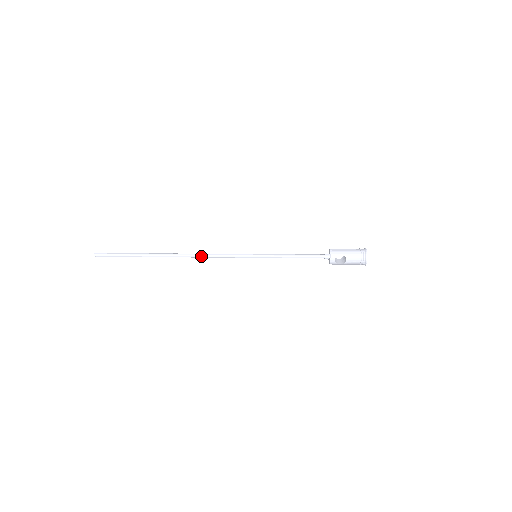
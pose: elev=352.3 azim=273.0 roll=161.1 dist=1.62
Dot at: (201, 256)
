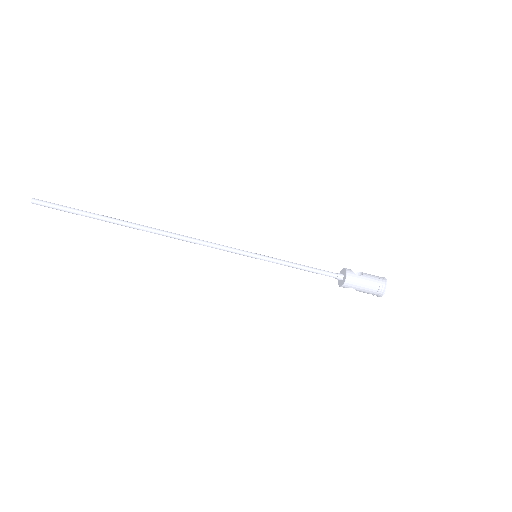
Dot at: (186, 236)
